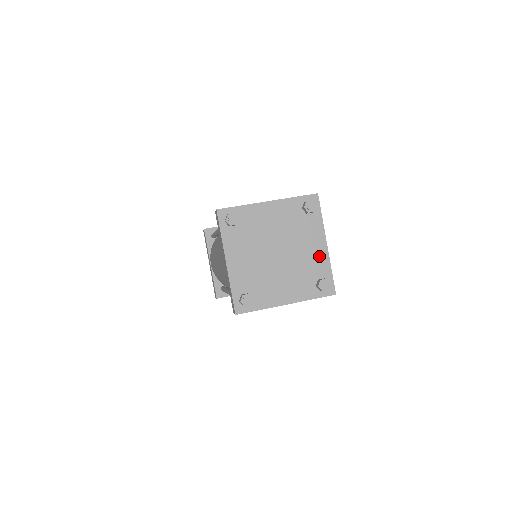
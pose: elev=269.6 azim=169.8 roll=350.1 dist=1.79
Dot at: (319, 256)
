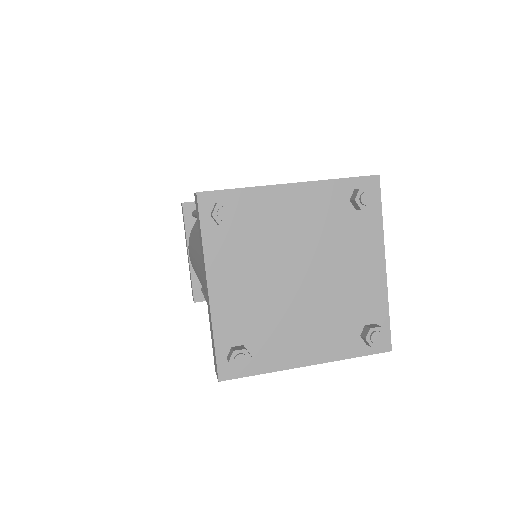
Dot at: (370, 285)
